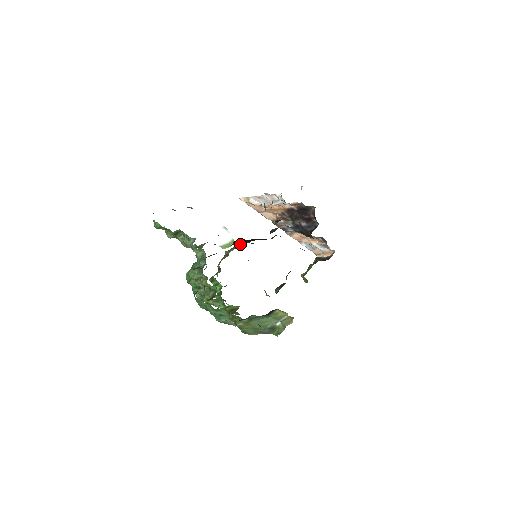
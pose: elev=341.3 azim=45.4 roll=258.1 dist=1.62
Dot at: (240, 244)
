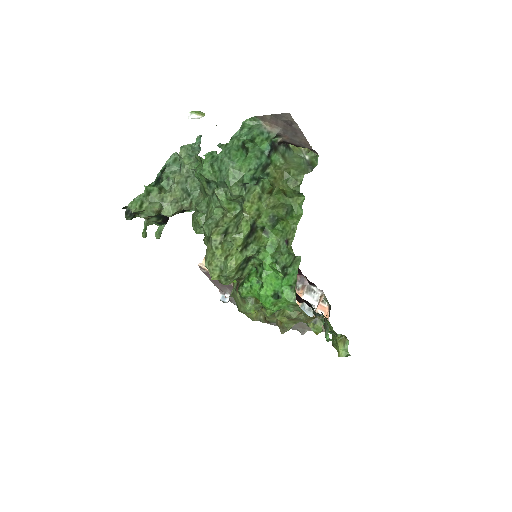
Dot at: occluded
